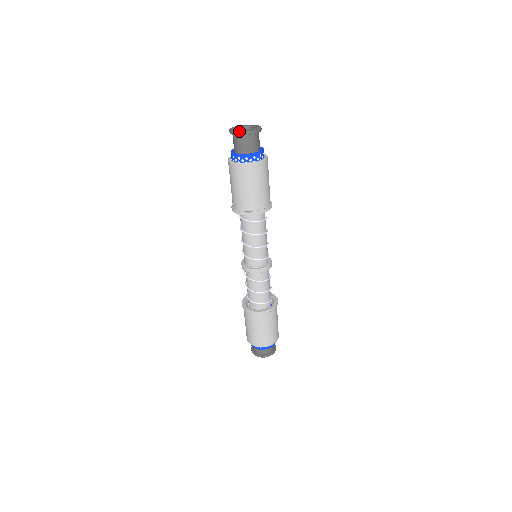
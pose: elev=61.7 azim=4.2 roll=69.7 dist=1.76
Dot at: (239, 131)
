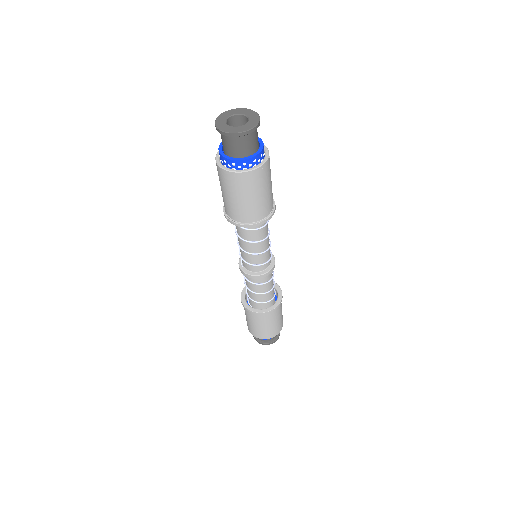
Dot at: (232, 131)
